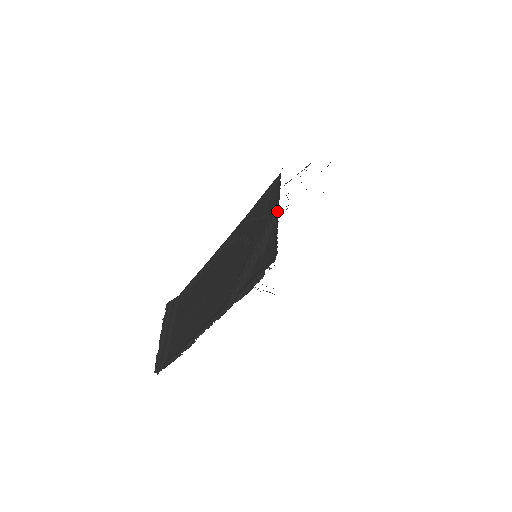
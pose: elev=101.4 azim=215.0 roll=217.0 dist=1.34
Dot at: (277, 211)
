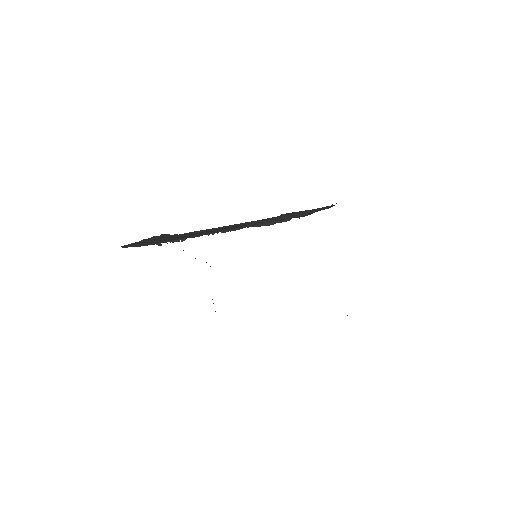
Dot at: occluded
